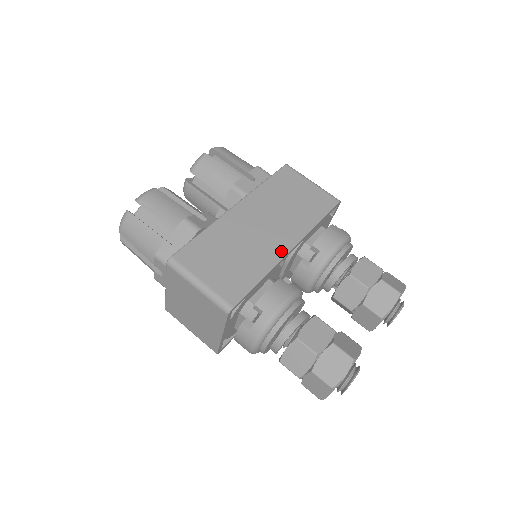
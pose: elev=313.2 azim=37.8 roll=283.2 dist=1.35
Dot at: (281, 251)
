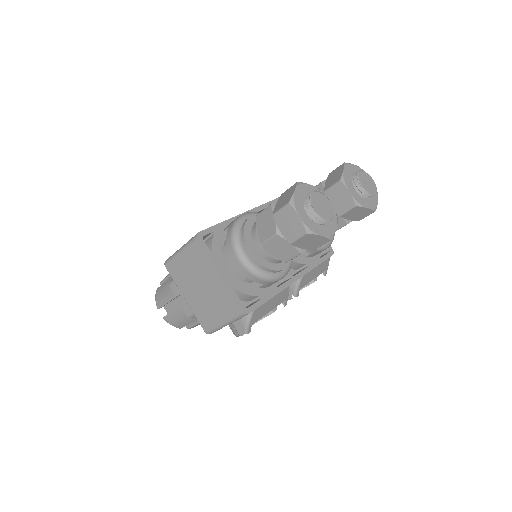
Dot at: occluded
